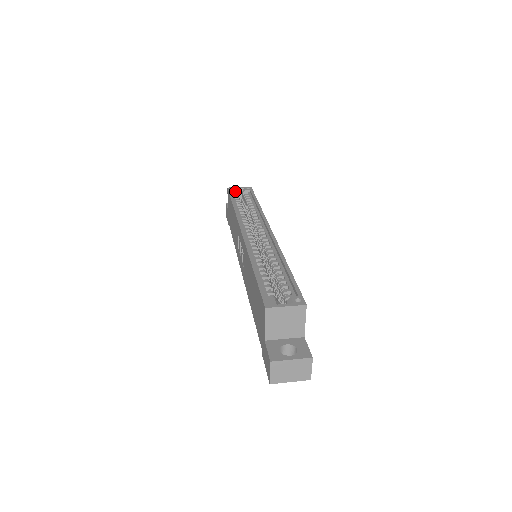
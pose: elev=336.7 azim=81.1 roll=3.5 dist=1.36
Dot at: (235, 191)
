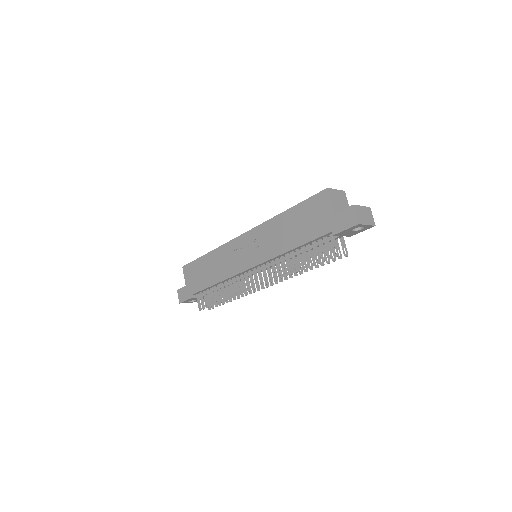
Dot at: occluded
